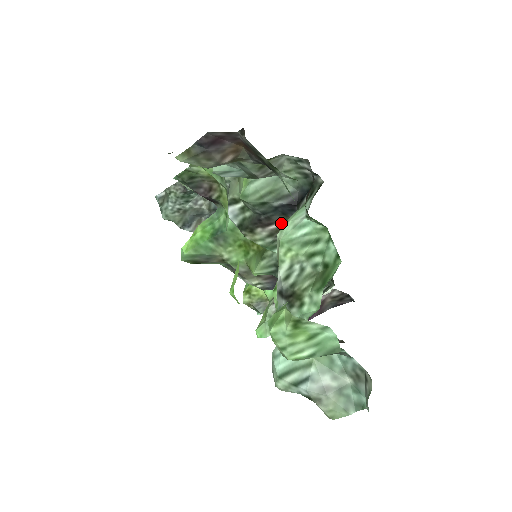
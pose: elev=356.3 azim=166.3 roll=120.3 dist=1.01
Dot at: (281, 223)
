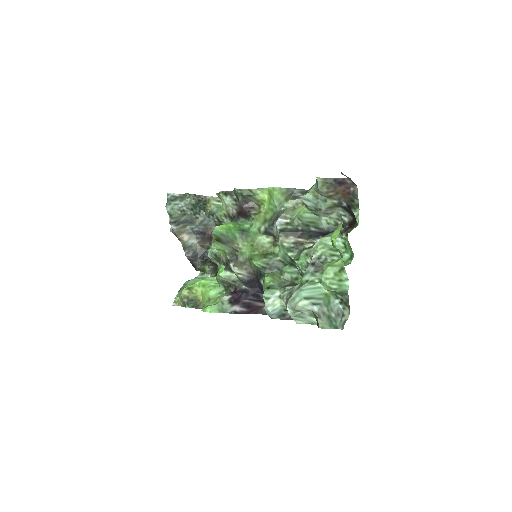
Dot at: (305, 240)
